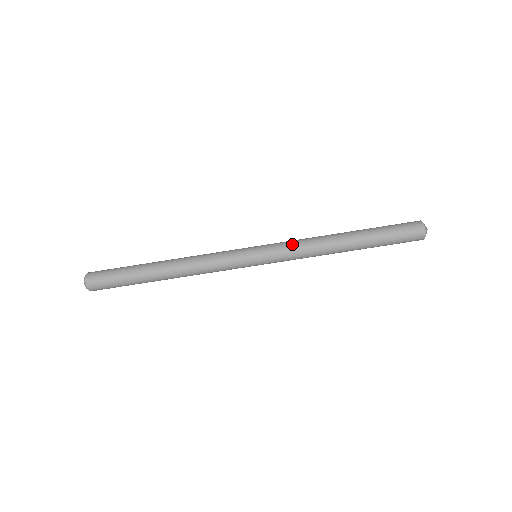
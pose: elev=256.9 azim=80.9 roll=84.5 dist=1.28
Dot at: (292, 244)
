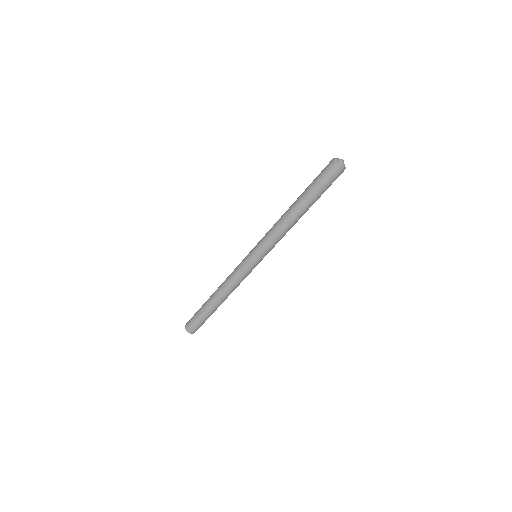
Dot at: (267, 235)
